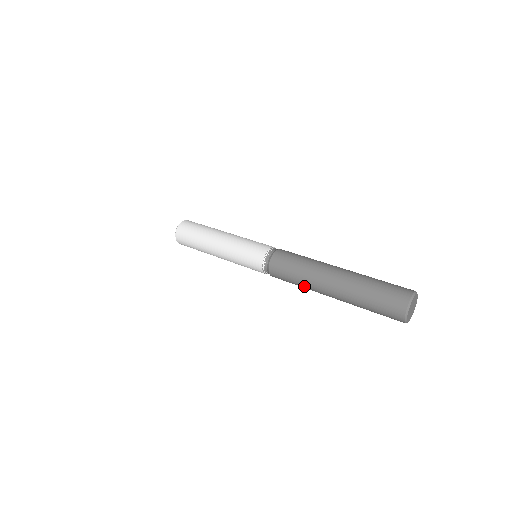
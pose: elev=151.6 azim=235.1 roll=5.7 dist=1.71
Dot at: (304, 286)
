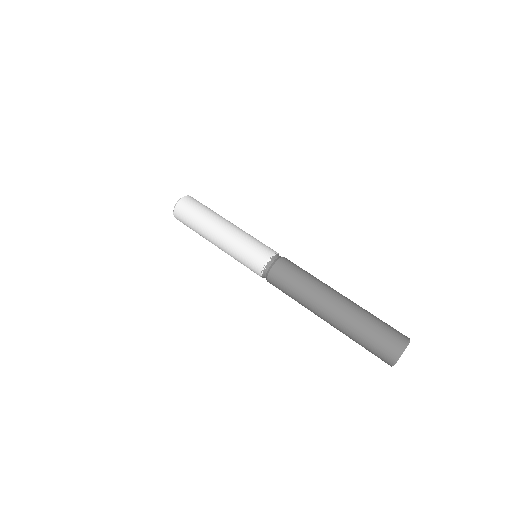
Dot at: occluded
